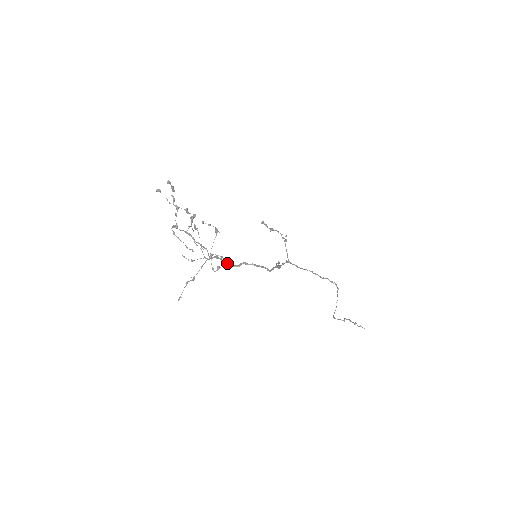
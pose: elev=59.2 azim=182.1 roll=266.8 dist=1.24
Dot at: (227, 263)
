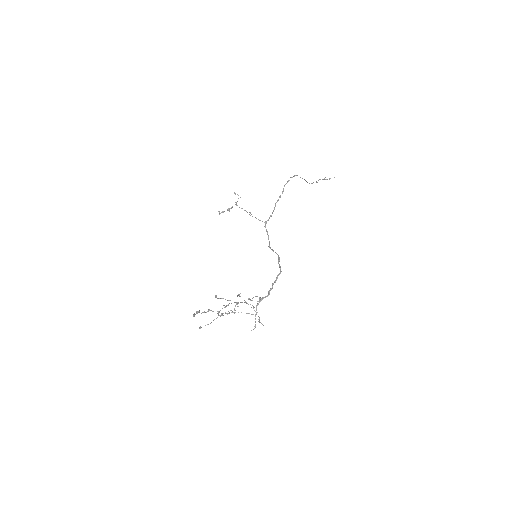
Dot at: occluded
